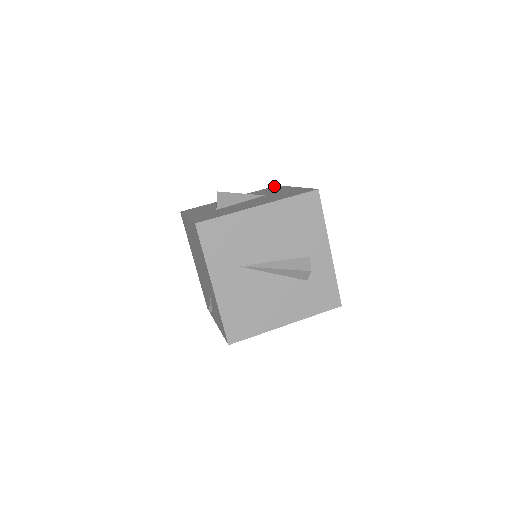
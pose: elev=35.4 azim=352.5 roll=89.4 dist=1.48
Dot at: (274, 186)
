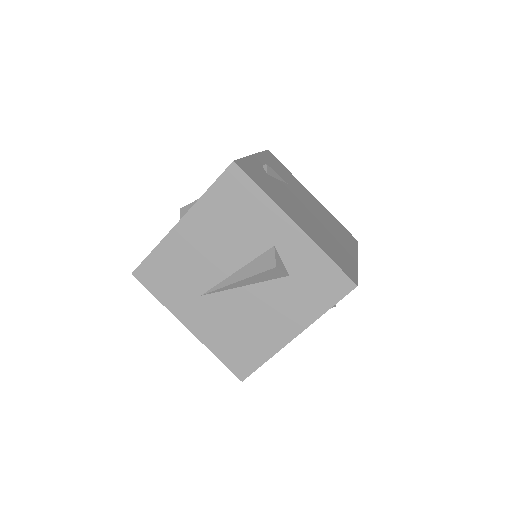
Dot at: occluded
